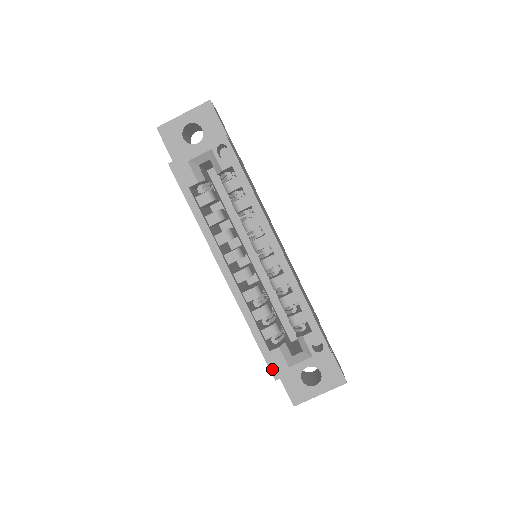
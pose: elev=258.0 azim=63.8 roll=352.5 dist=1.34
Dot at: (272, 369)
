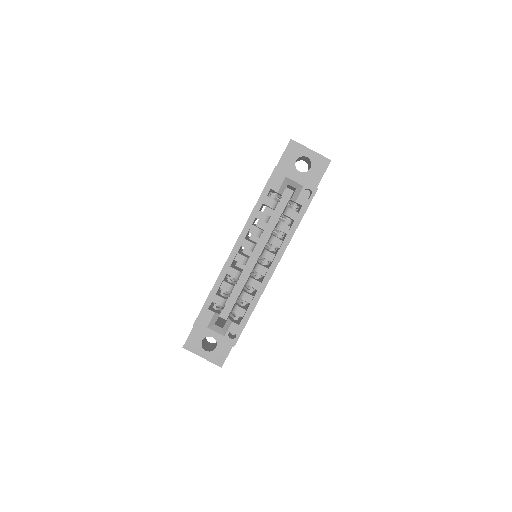
Dot at: (198, 318)
